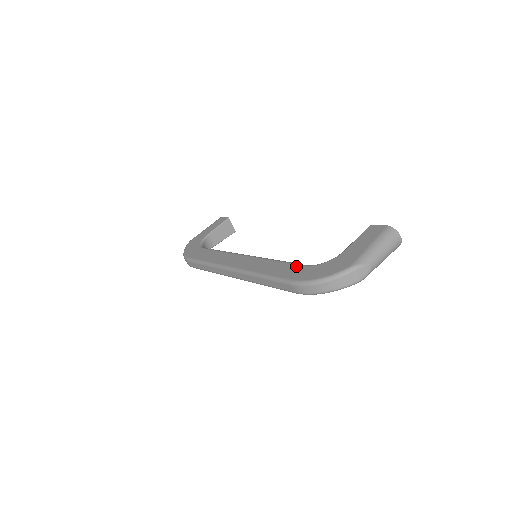
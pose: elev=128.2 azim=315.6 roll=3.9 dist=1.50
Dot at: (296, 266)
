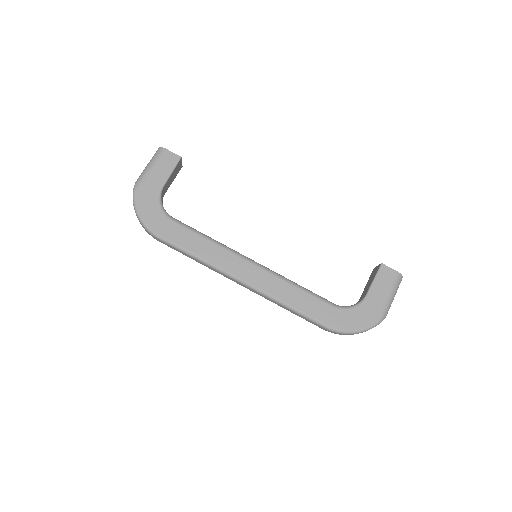
Dot at: (325, 305)
